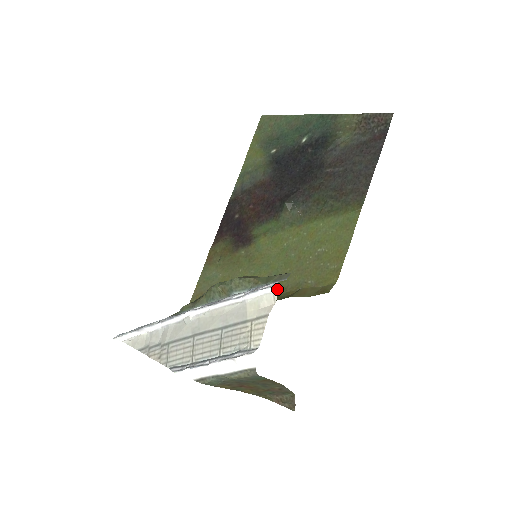
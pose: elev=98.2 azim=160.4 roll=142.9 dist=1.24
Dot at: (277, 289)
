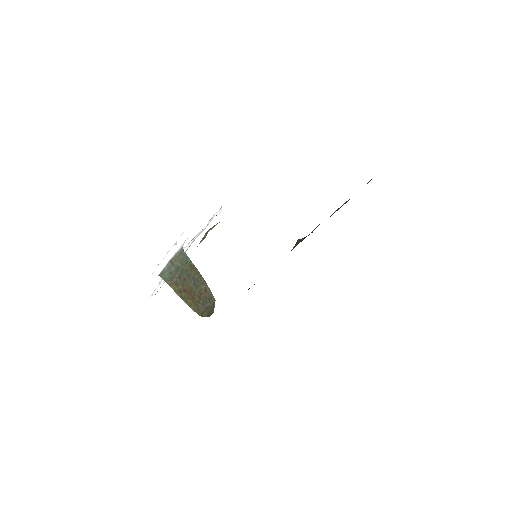
Dot at: occluded
